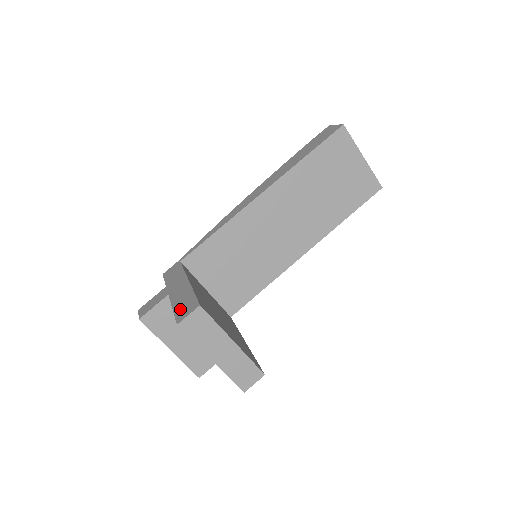
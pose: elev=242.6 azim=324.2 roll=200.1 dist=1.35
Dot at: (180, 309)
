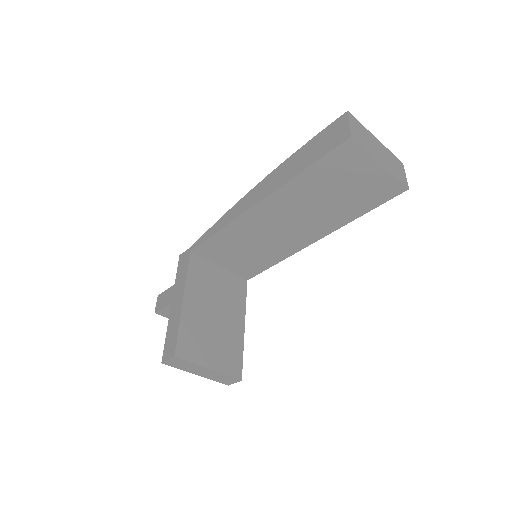
Dot at: (168, 342)
